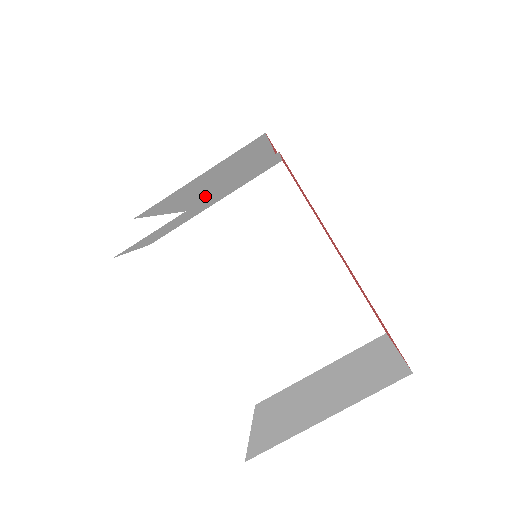
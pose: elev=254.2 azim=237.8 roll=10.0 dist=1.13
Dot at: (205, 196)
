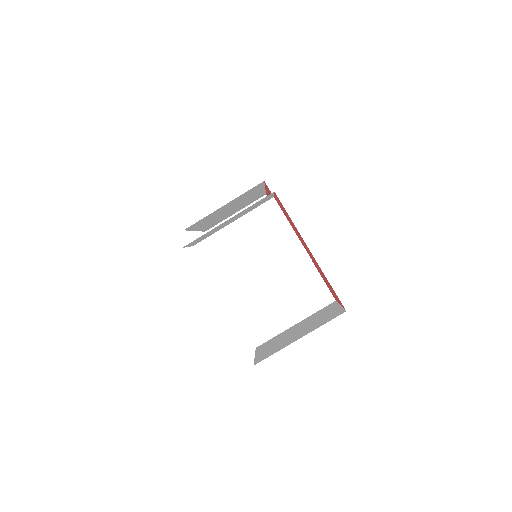
Dot at: (218, 221)
